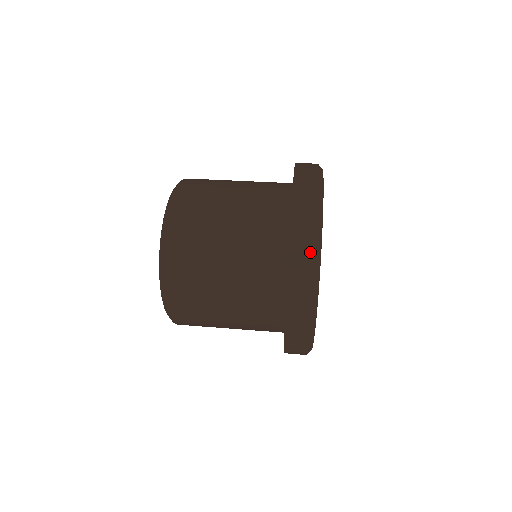
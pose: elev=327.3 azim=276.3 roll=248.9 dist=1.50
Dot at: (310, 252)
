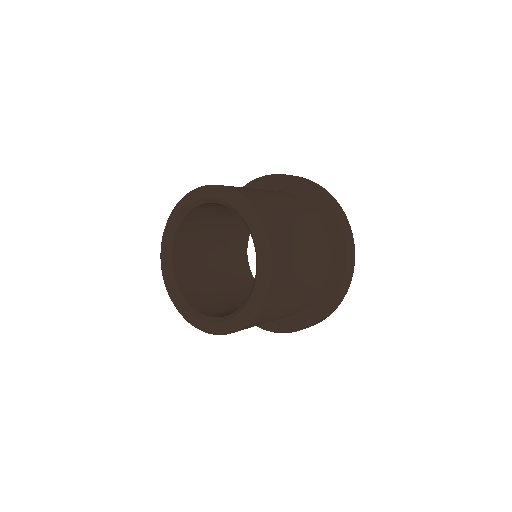
Dot at: (329, 193)
